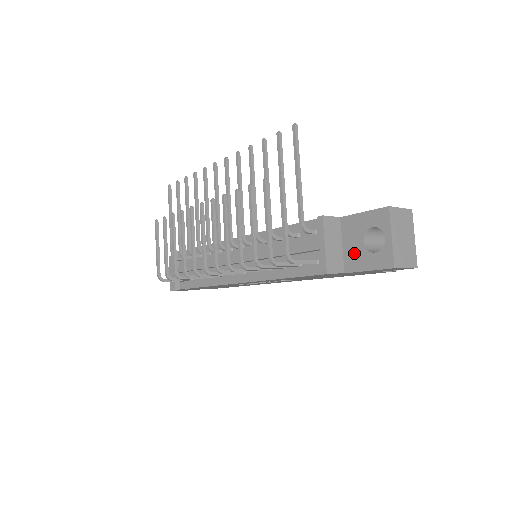
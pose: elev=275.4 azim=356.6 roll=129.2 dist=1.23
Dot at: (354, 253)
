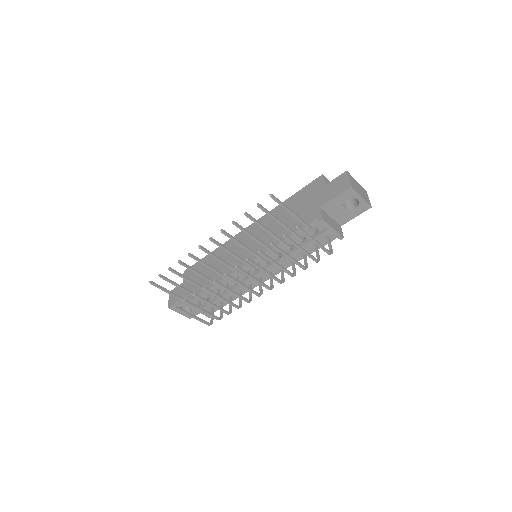
Dot at: (342, 216)
